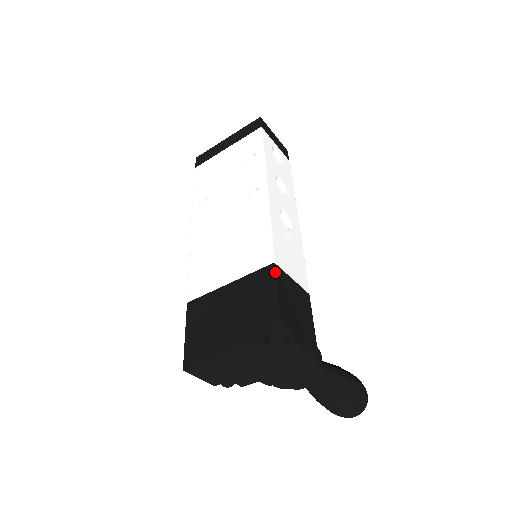
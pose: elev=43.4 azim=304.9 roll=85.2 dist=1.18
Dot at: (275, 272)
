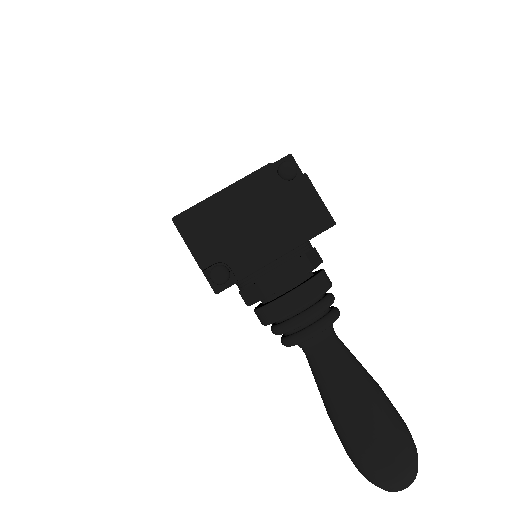
Dot at: occluded
